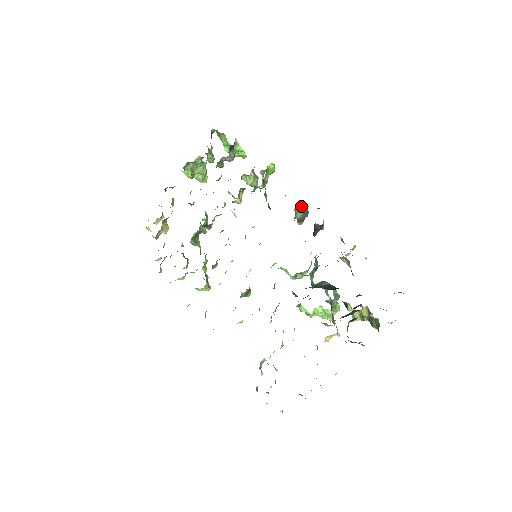
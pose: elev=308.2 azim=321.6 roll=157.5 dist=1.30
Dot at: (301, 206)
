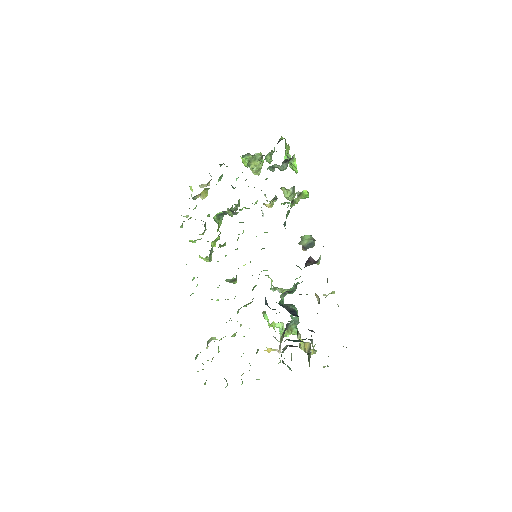
Dot at: (309, 237)
